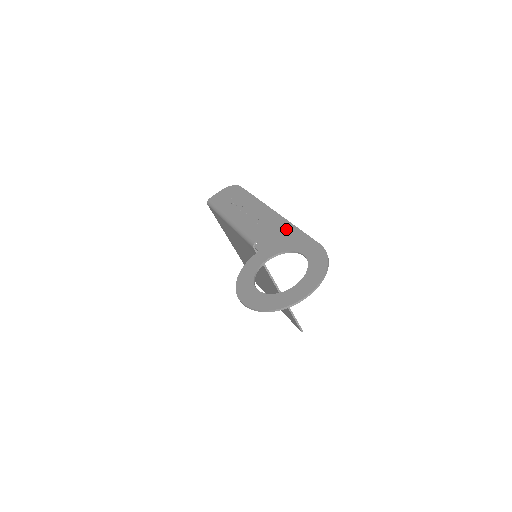
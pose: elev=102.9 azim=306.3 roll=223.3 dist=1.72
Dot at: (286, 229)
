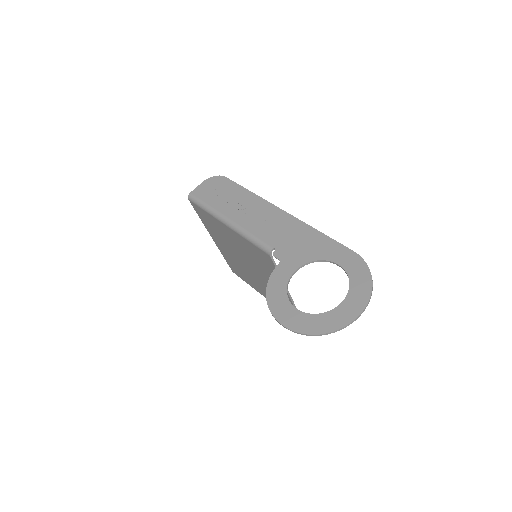
Dot at: (305, 233)
